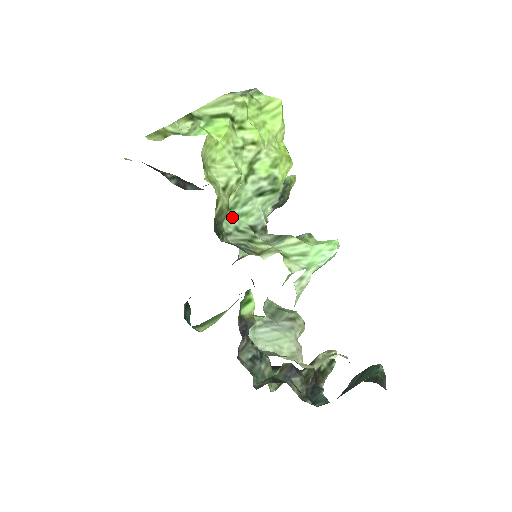
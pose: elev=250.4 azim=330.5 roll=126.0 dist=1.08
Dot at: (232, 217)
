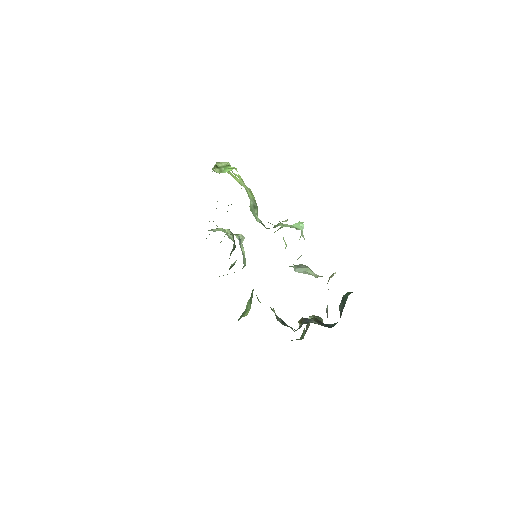
Dot at: (253, 215)
